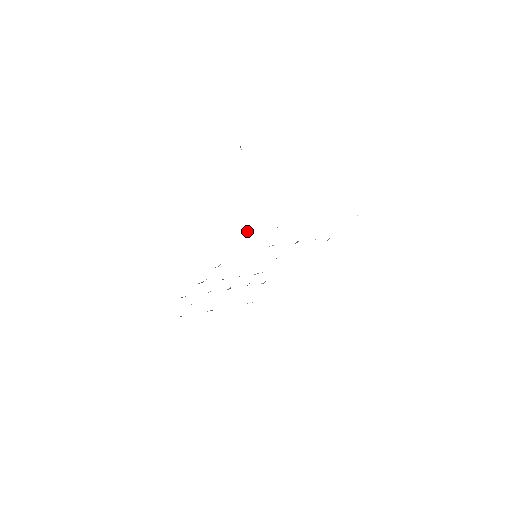
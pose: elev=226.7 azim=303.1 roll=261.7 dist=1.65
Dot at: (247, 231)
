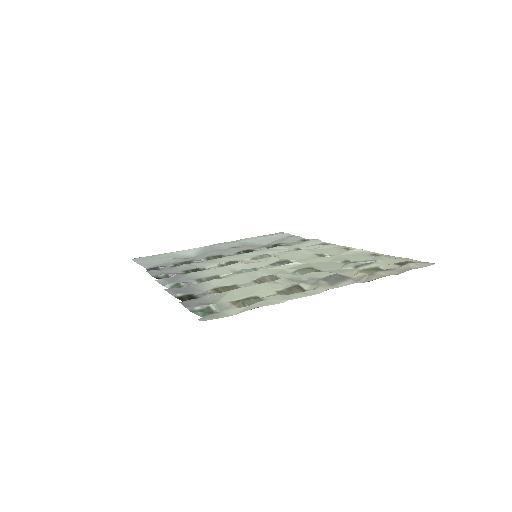
Dot at: (199, 312)
